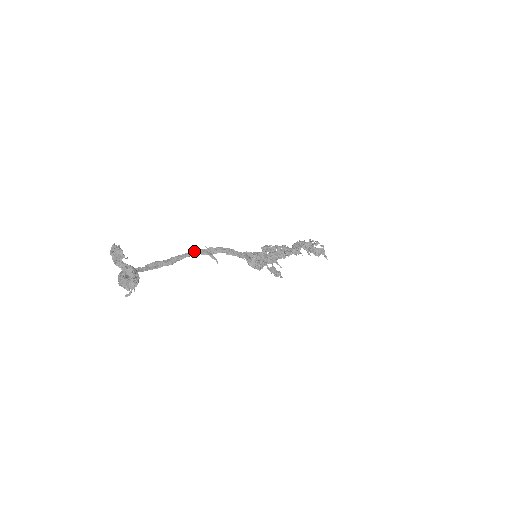
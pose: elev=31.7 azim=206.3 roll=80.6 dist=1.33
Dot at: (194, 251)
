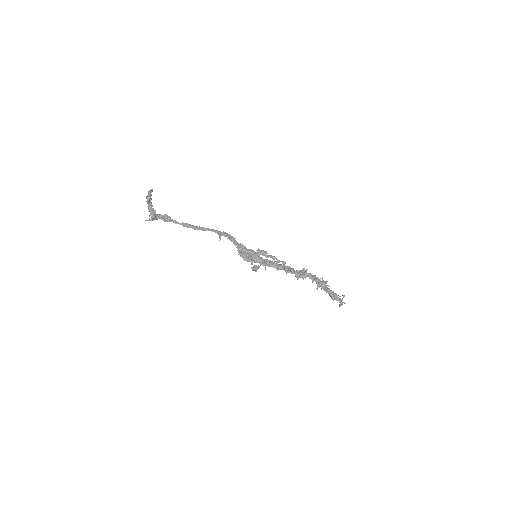
Dot at: (214, 230)
